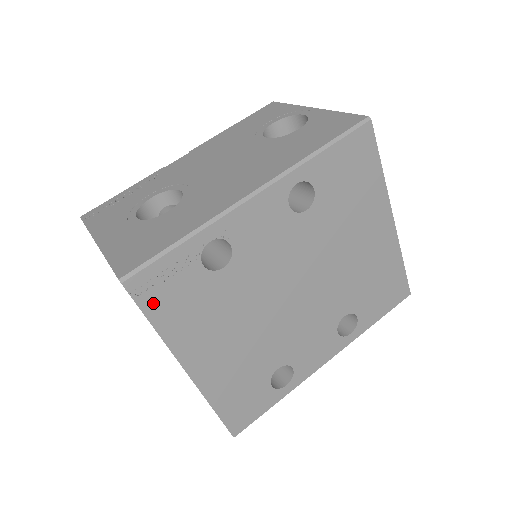
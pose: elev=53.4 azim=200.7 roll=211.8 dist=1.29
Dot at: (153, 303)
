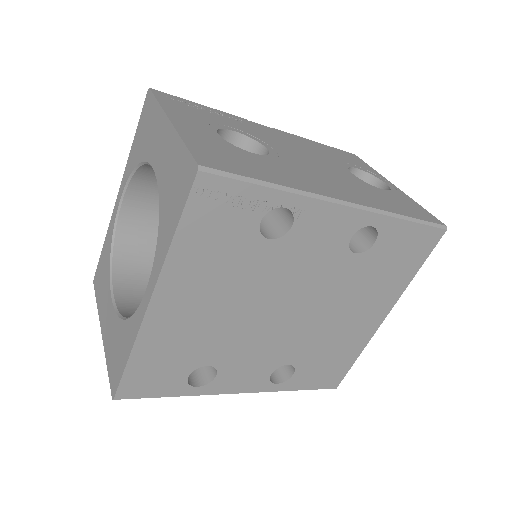
Dot at: (198, 214)
